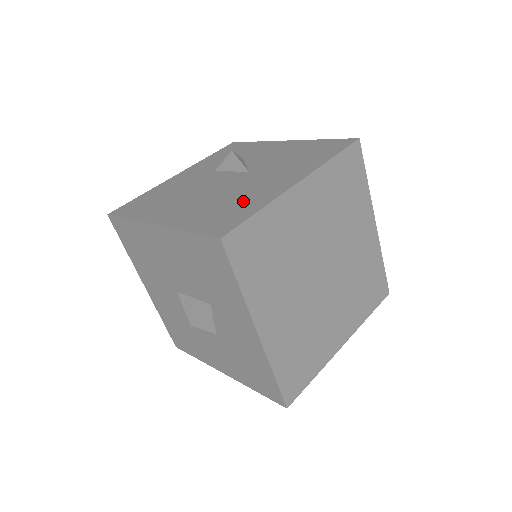
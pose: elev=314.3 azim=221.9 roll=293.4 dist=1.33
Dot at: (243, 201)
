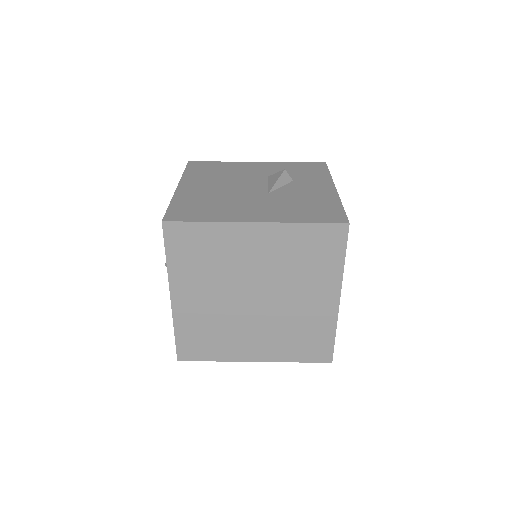
Dot at: (218, 209)
